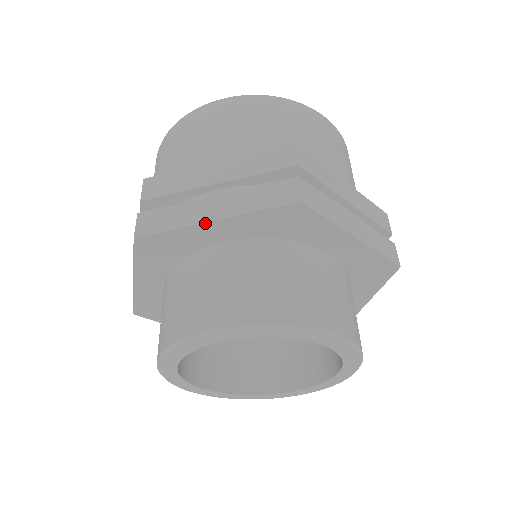
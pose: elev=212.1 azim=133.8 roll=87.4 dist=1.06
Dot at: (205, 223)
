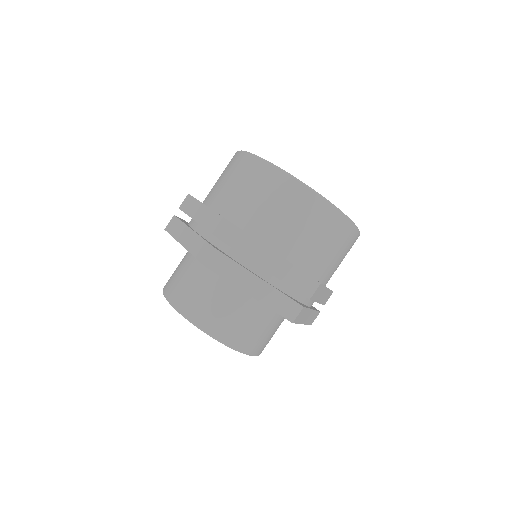
Dot at: (245, 292)
